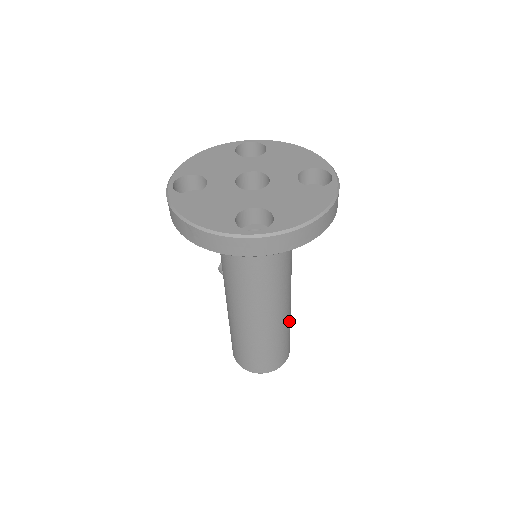
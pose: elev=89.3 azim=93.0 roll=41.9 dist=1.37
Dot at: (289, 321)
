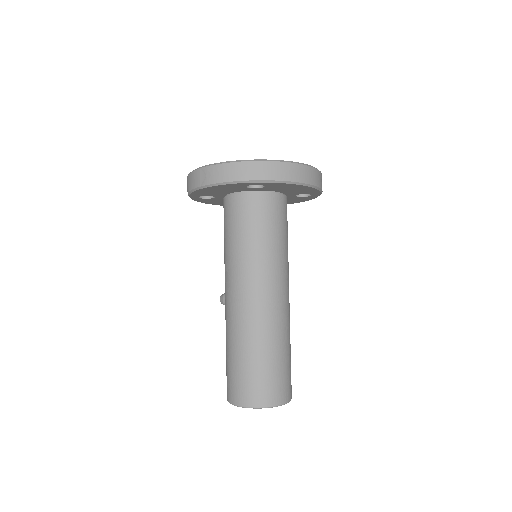
Dot at: (289, 338)
